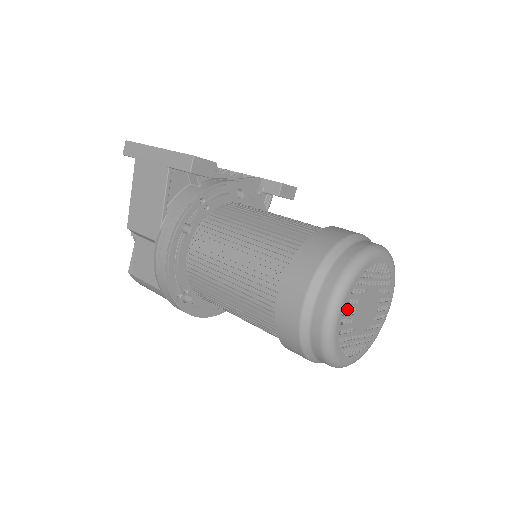
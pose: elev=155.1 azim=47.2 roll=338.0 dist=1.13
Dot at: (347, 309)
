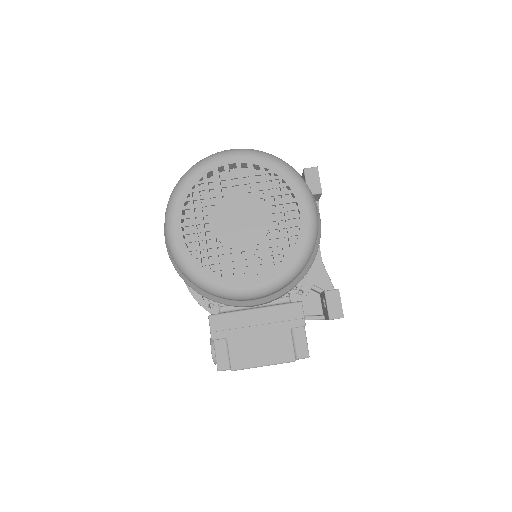
Dot at: (236, 176)
